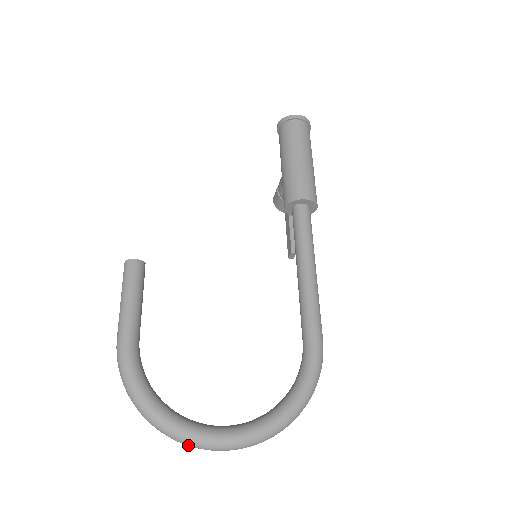
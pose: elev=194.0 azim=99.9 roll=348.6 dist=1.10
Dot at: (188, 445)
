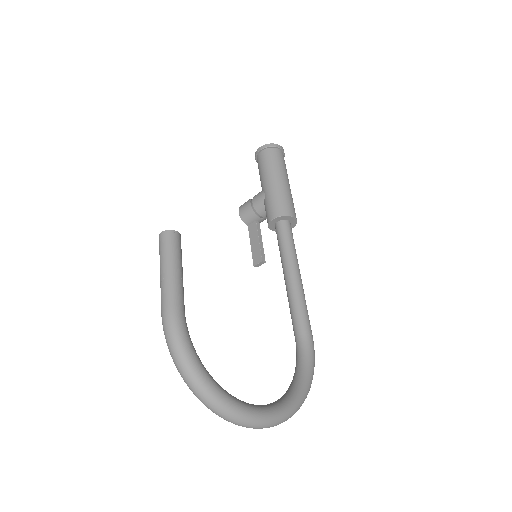
Dot at: (235, 422)
